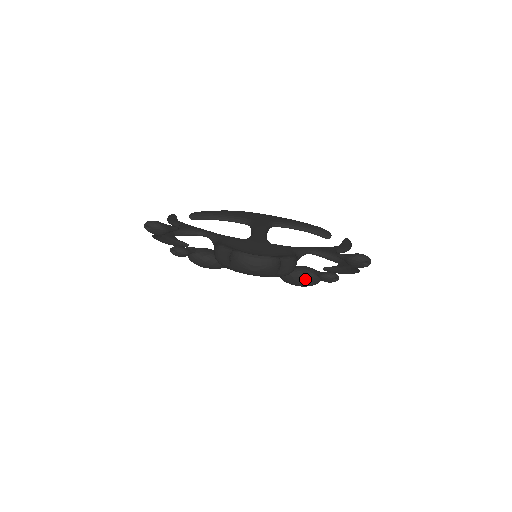
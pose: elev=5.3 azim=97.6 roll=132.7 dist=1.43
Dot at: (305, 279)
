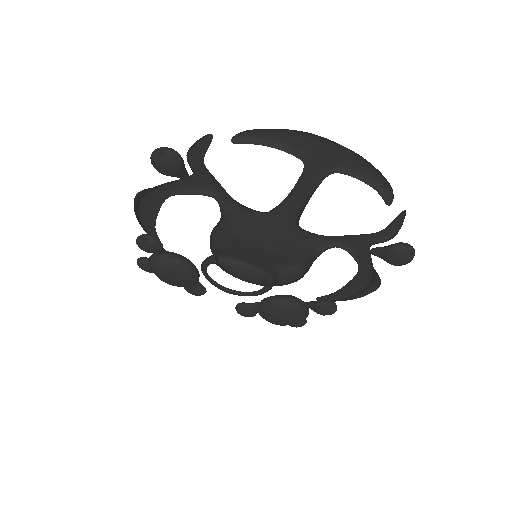
Dot at: (296, 308)
